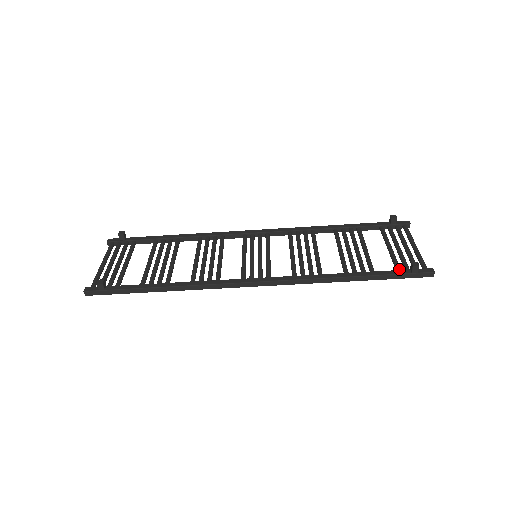
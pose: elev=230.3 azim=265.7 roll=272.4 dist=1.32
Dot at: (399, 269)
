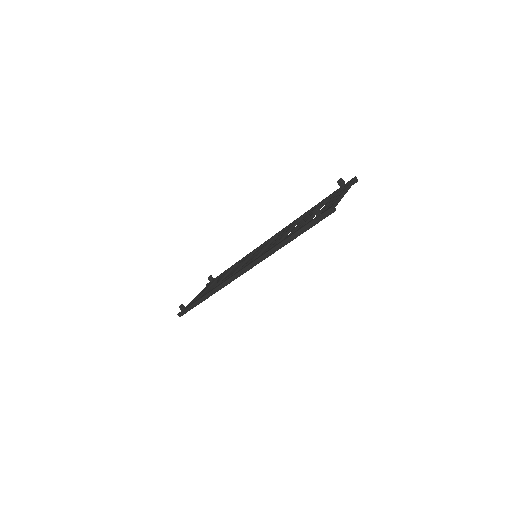
Dot at: occluded
